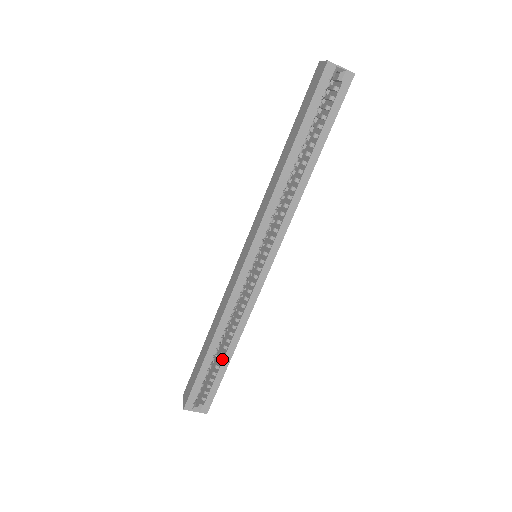
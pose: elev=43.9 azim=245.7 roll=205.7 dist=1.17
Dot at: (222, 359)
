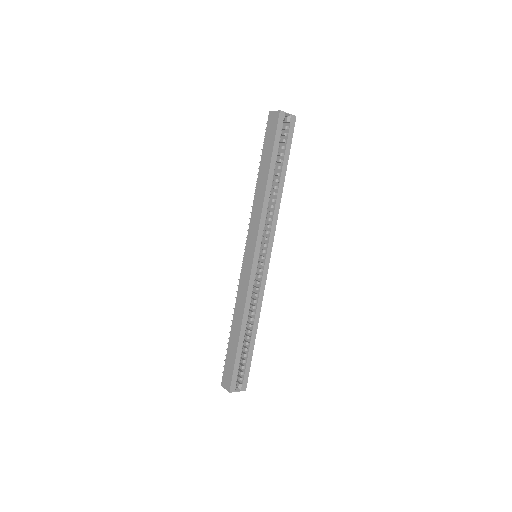
Dot at: (249, 342)
